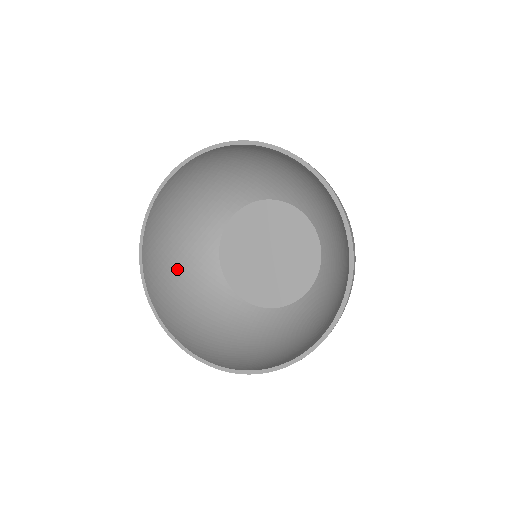
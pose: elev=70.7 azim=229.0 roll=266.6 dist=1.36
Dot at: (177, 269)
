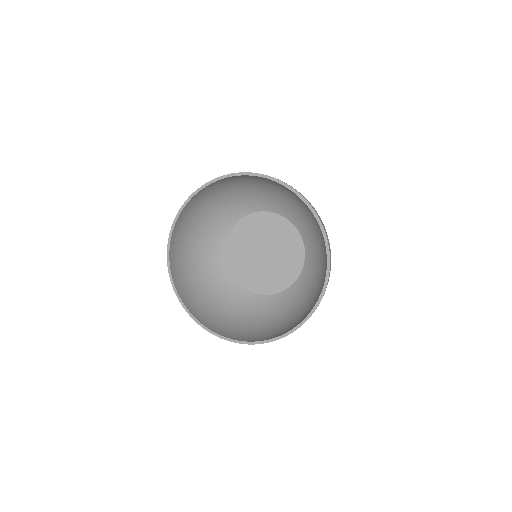
Dot at: (195, 233)
